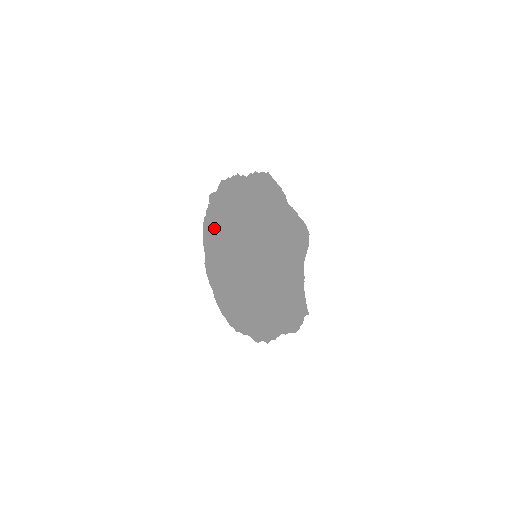
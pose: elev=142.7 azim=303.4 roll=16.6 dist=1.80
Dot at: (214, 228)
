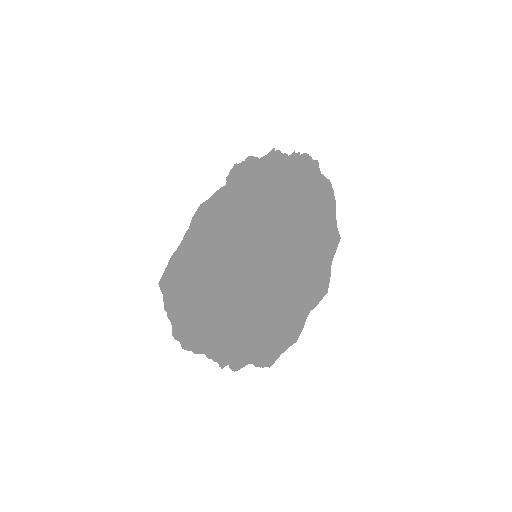
Dot at: occluded
